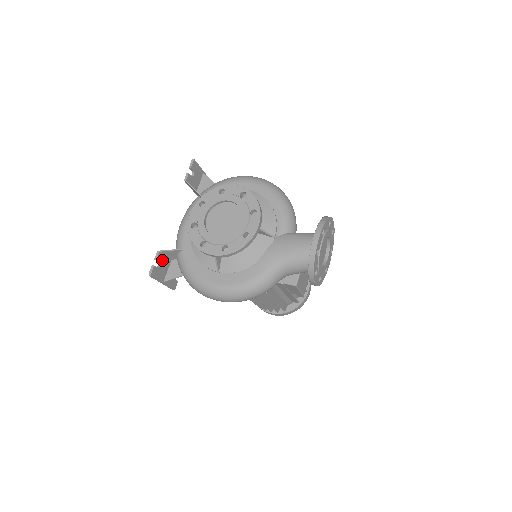
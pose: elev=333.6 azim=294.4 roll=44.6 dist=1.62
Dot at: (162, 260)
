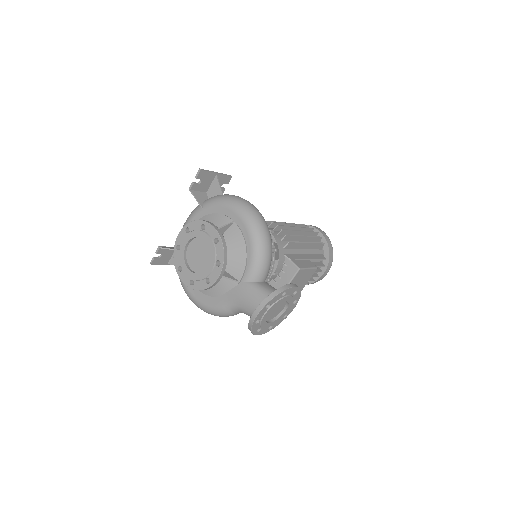
Dot at: (164, 252)
